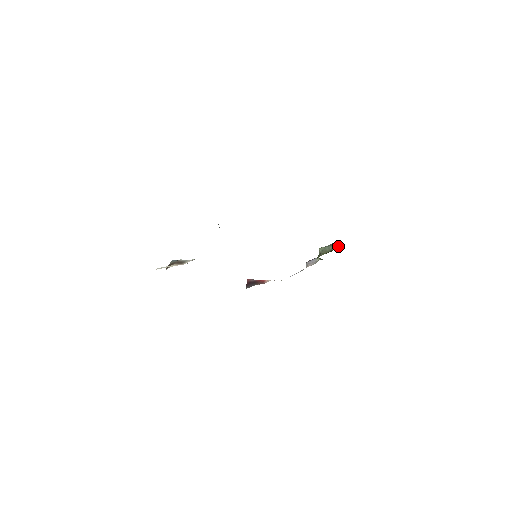
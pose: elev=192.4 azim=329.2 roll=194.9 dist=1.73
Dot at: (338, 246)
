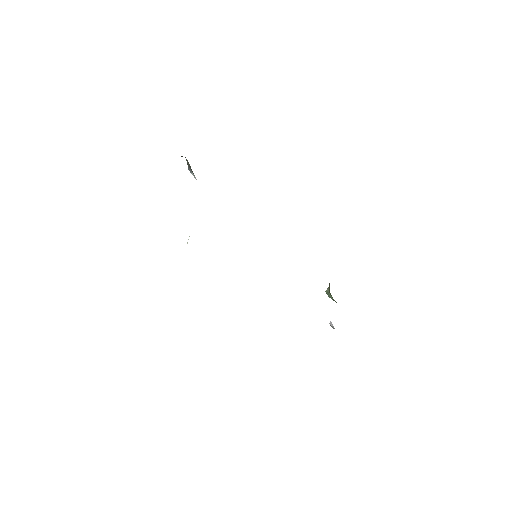
Dot at: occluded
